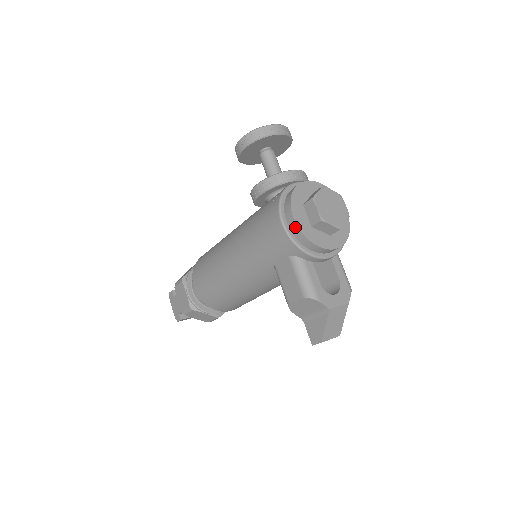
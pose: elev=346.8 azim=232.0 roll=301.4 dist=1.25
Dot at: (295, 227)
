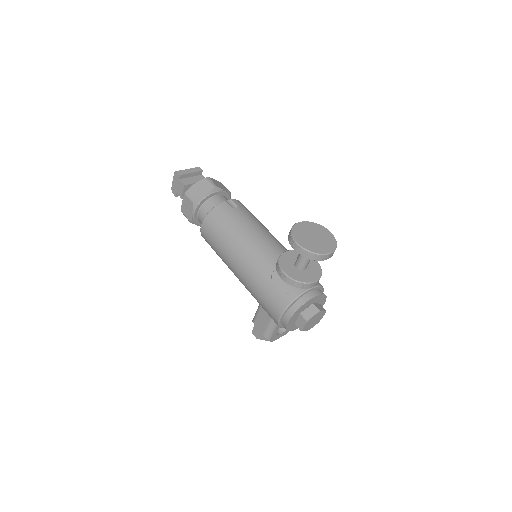
Dot at: (285, 324)
